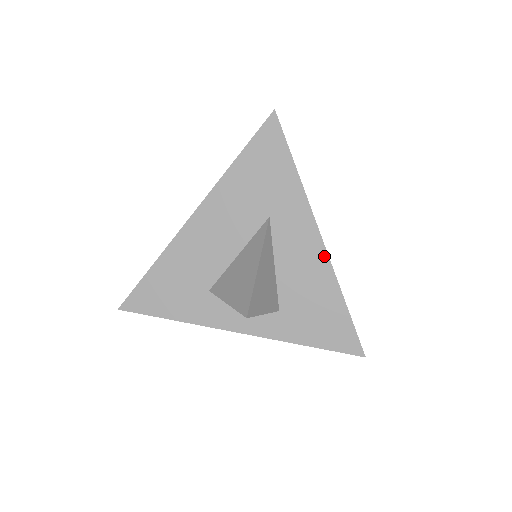
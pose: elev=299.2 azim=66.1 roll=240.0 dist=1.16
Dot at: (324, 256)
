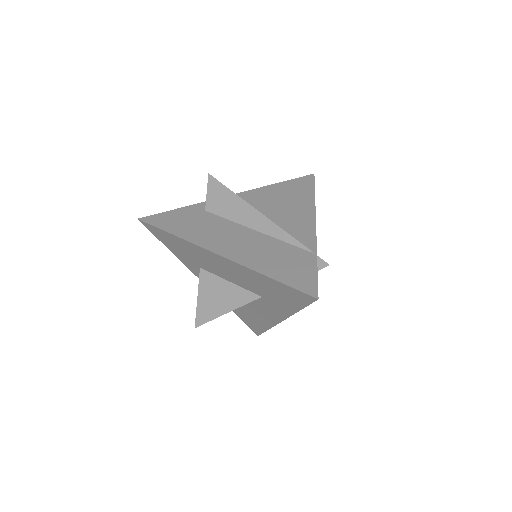
Dot at: (275, 323)
